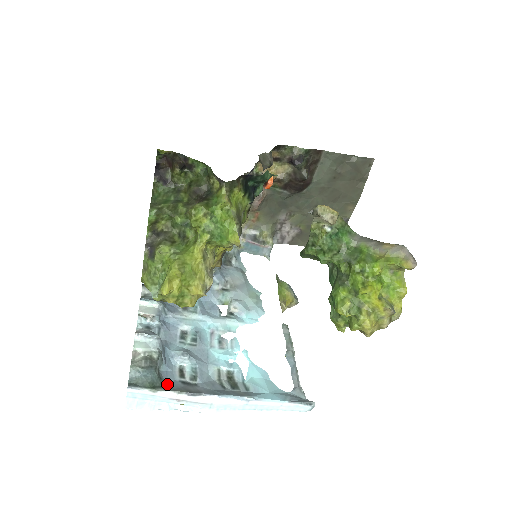
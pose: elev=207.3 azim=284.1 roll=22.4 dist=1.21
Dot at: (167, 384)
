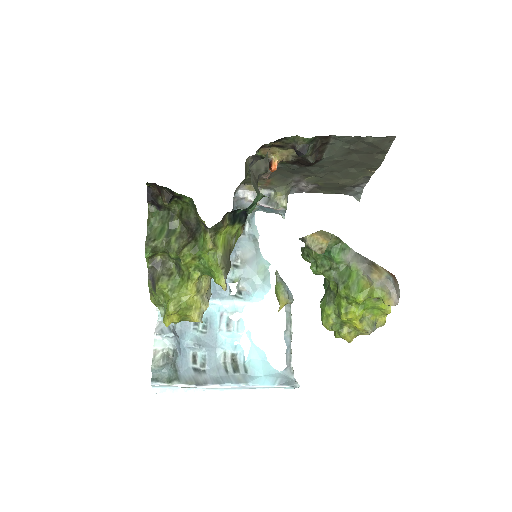
Dot at: (181, 374)
